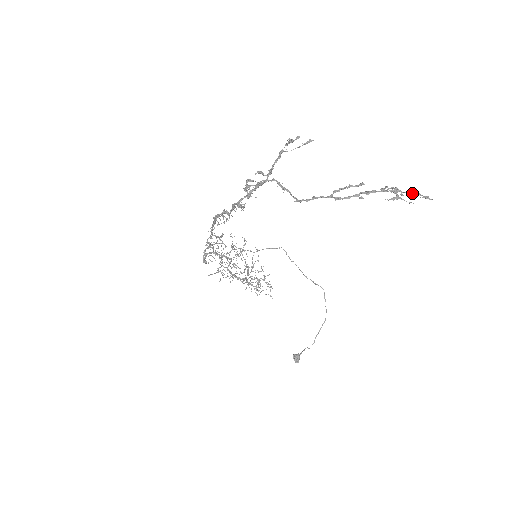
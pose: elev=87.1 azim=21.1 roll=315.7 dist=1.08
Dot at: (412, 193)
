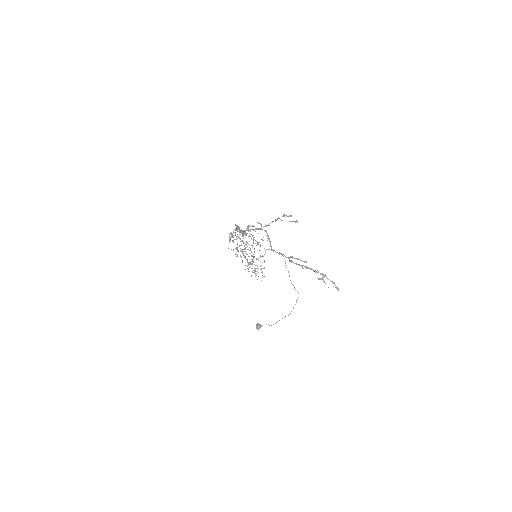
Dot at: (331, 281)
